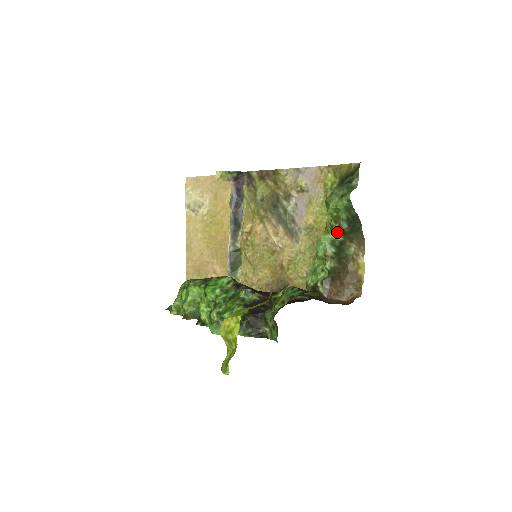
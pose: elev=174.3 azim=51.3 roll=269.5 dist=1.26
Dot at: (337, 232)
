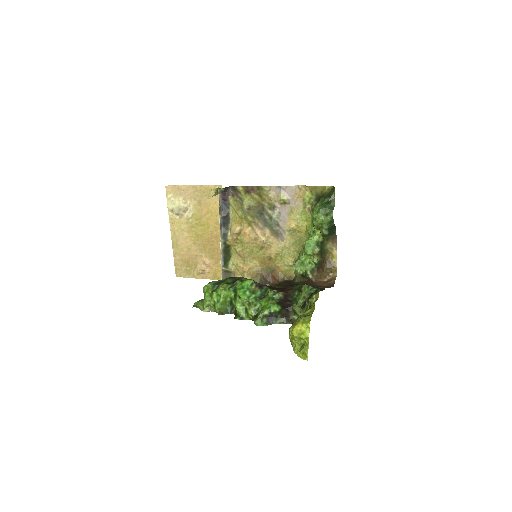
Dot at: (319, 236)
